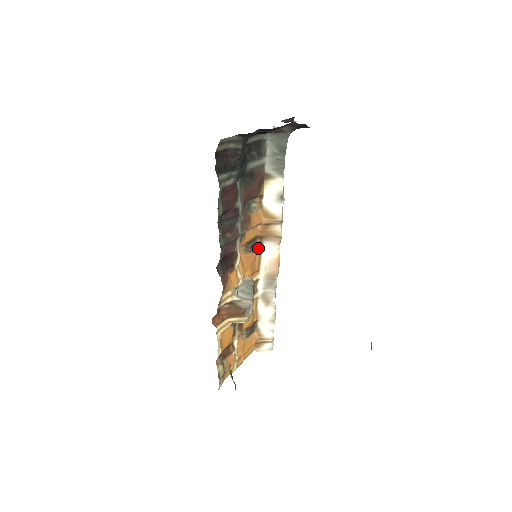
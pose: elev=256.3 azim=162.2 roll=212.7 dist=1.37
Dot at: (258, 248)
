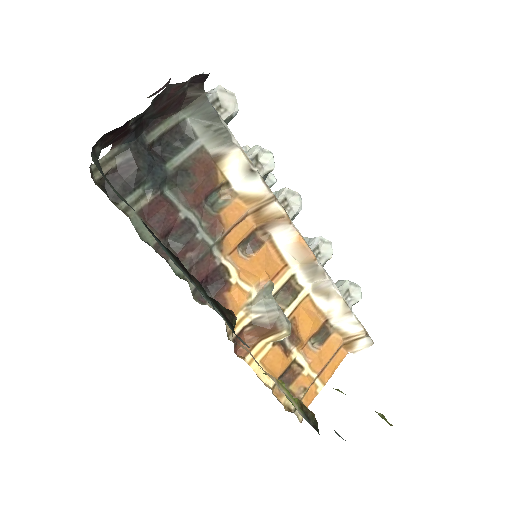
Dot at: (266, 241)
